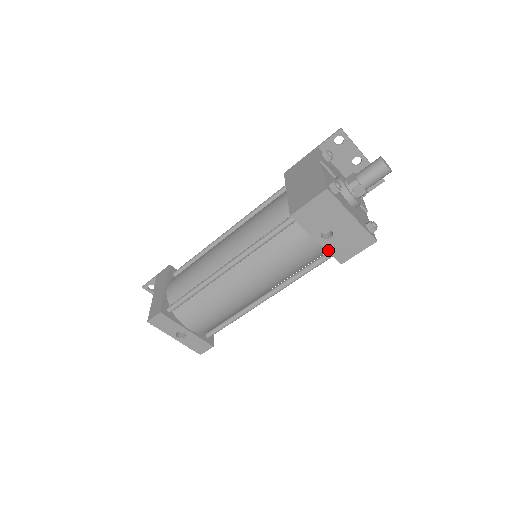
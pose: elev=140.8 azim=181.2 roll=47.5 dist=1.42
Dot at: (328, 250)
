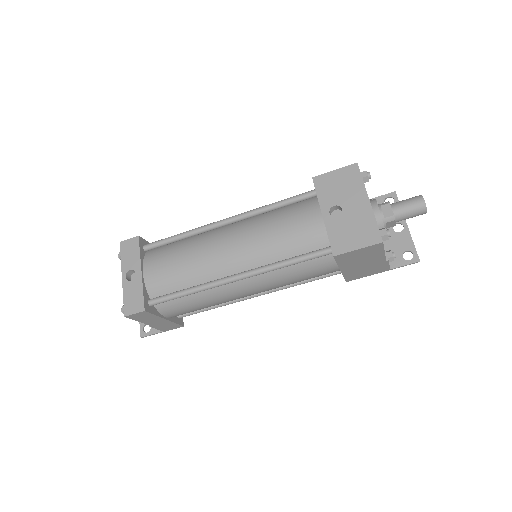
Dot at: (328, 231)
